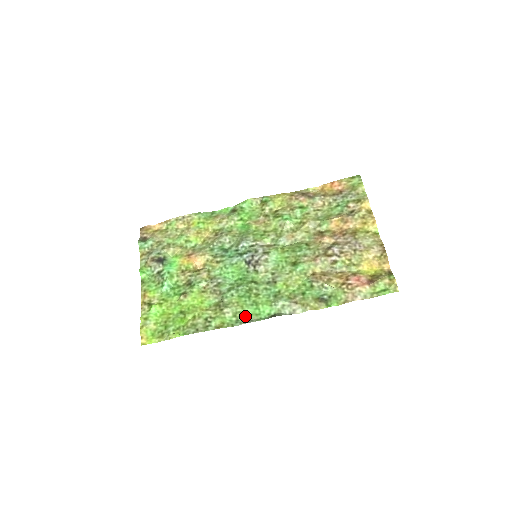
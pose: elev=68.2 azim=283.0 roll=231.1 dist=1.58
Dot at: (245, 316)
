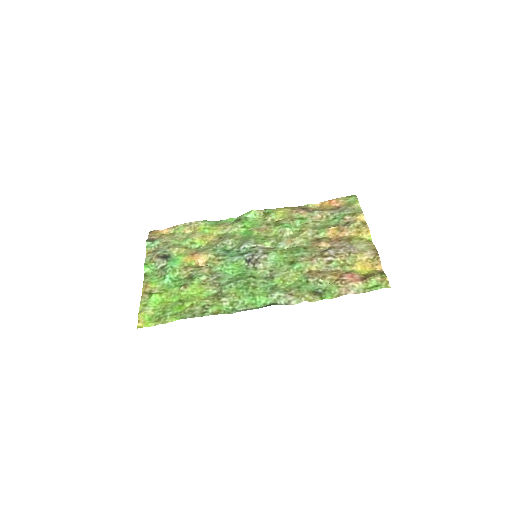
Dot at: (241, 305)
